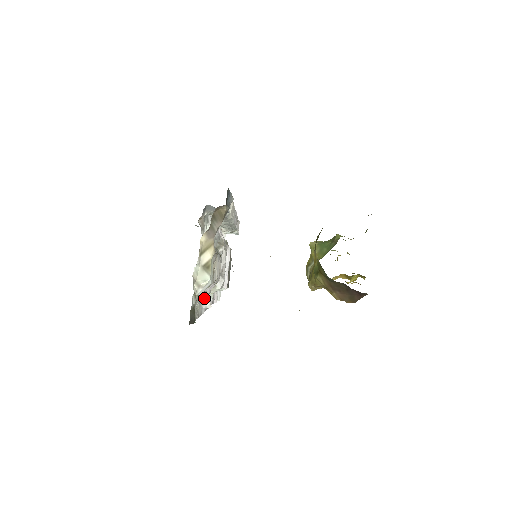
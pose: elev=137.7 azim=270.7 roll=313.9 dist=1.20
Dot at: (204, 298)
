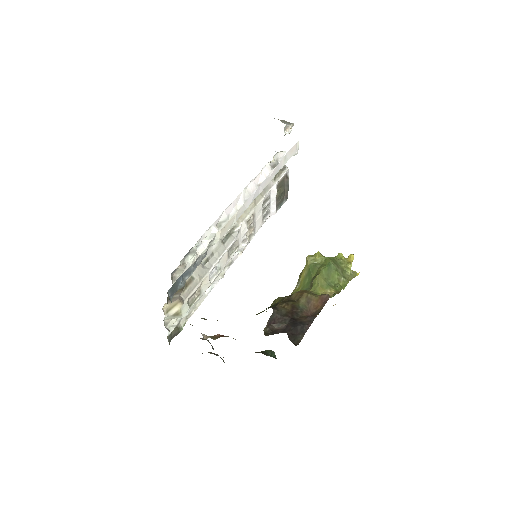
Dot at: occluded
